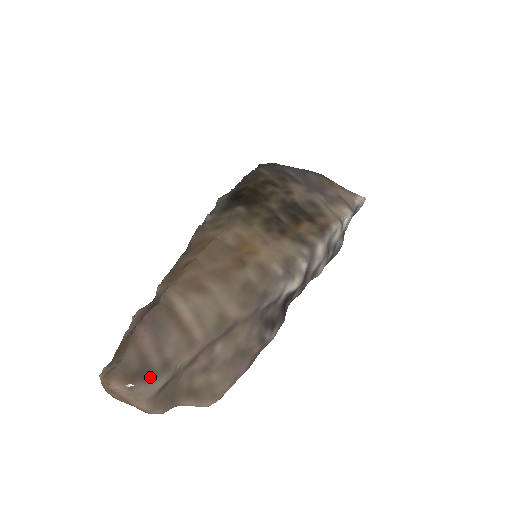
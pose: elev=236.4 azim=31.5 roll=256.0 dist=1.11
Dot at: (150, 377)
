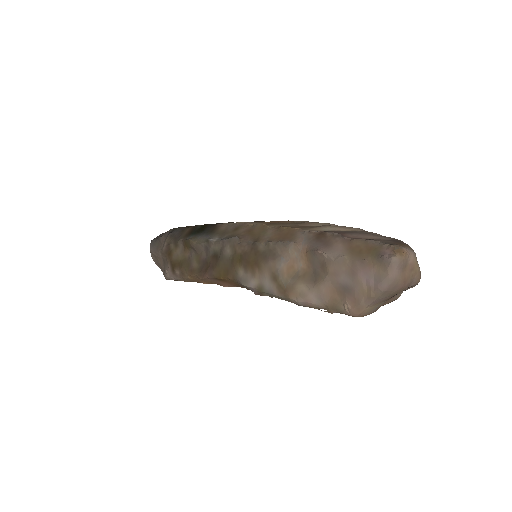
Dot at: (400, 241)
